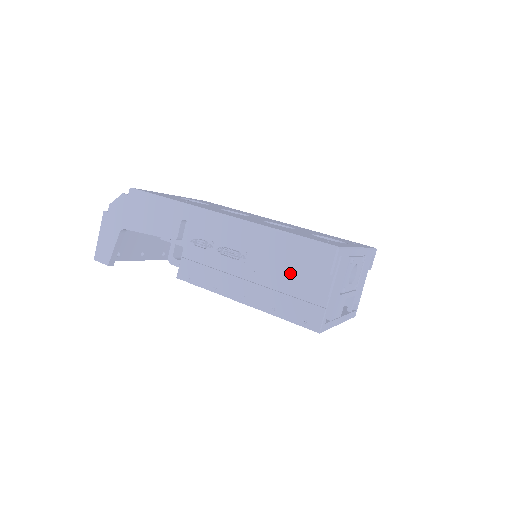
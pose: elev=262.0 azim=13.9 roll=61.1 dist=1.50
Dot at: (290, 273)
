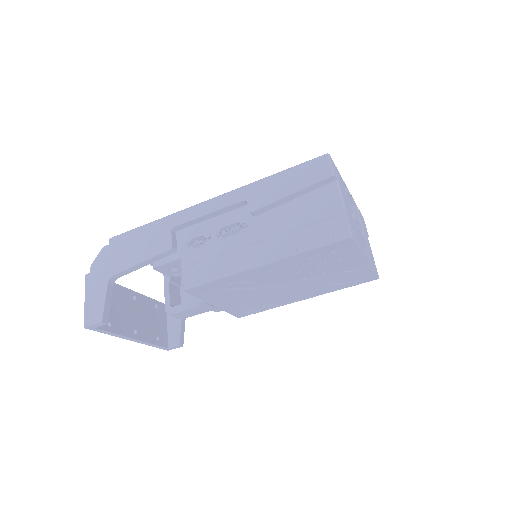
Dot at: (296, 209)
